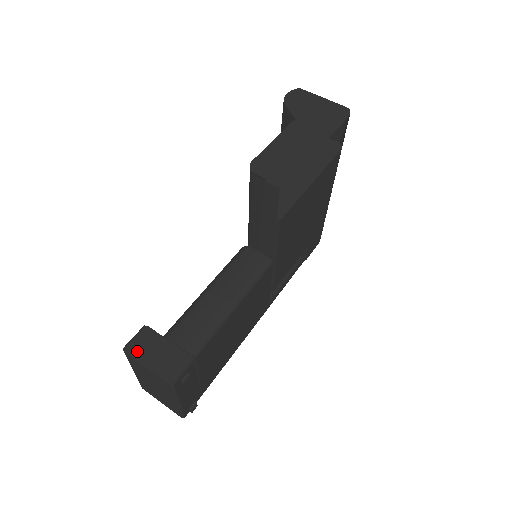
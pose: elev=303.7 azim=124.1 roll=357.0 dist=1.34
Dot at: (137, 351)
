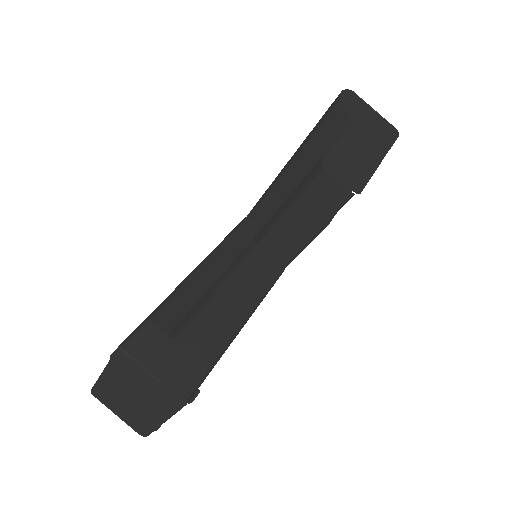
Dot at: (140, 353)
